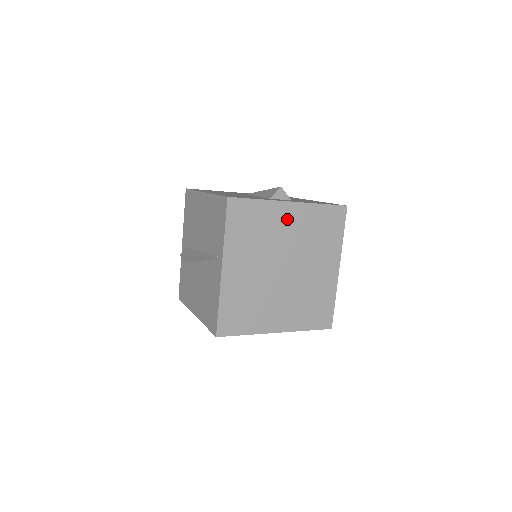
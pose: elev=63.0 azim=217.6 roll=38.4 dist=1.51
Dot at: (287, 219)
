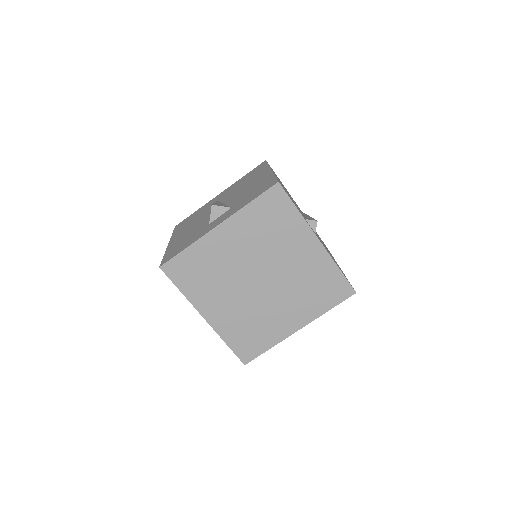
Dot at: (226, 242)
